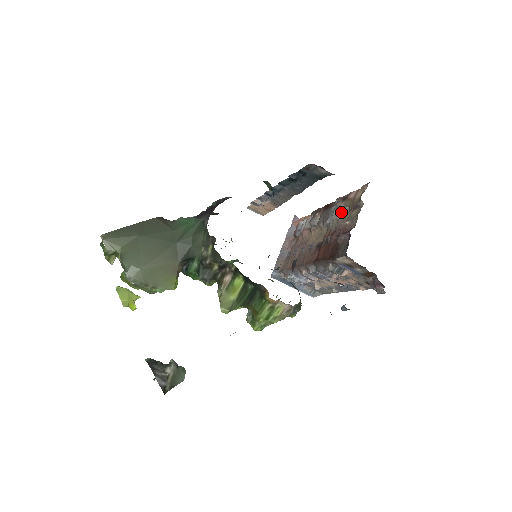
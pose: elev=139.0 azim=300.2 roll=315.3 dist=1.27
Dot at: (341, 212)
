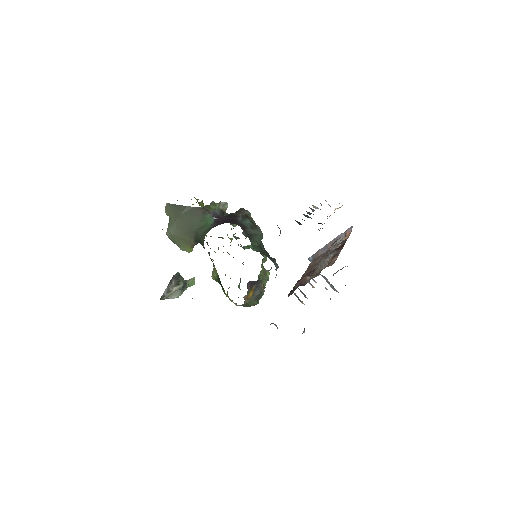
Dot at: (323, 264)
